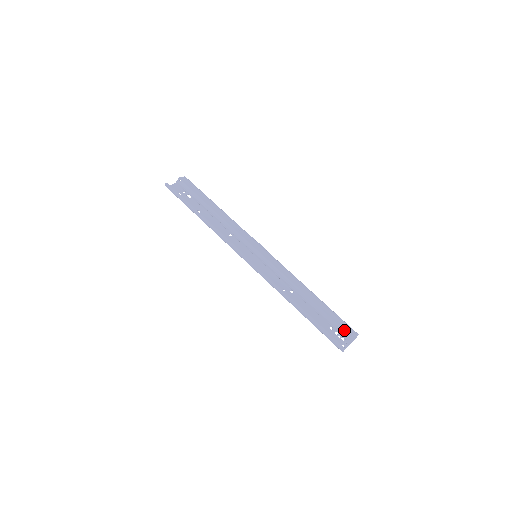
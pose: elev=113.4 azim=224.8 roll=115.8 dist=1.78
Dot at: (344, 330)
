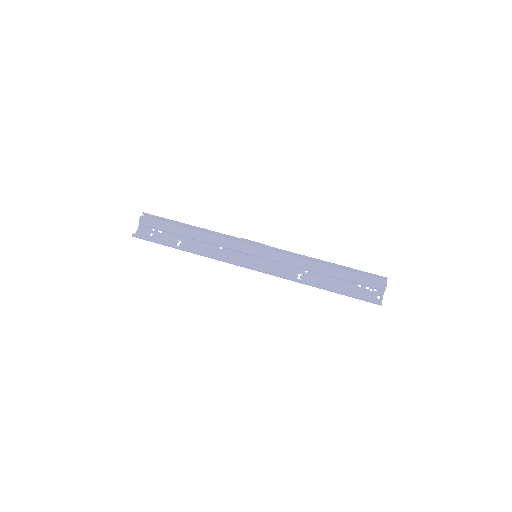
Dot at: (373, 283)
